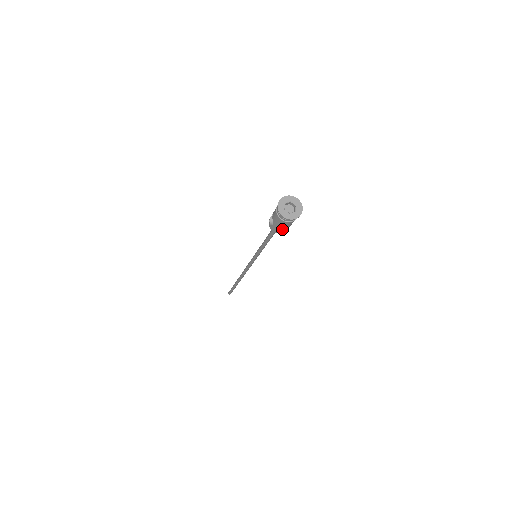
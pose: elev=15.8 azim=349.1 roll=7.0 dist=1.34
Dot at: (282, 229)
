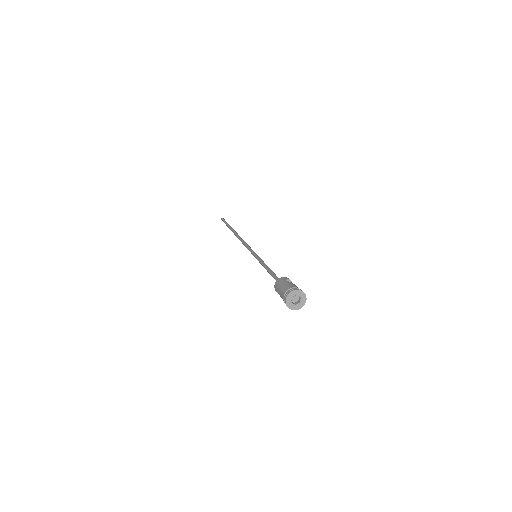
Dot at: occluded
